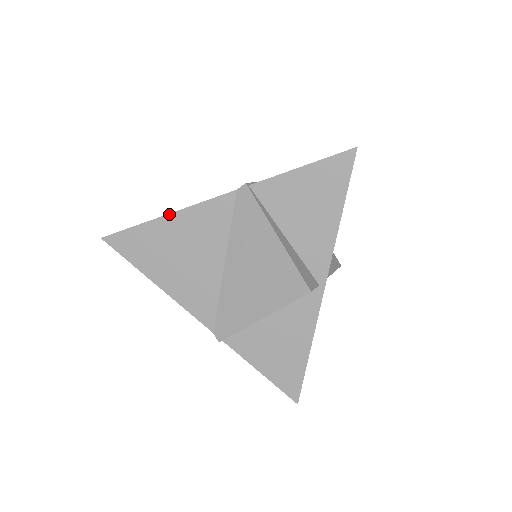
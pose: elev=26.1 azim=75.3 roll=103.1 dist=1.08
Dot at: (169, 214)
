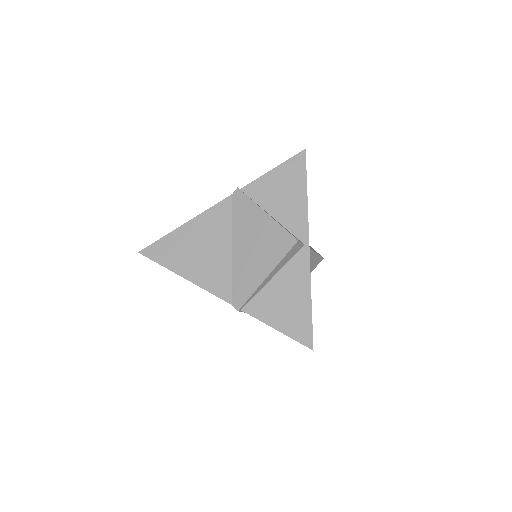
Dot at: (187, 222)
